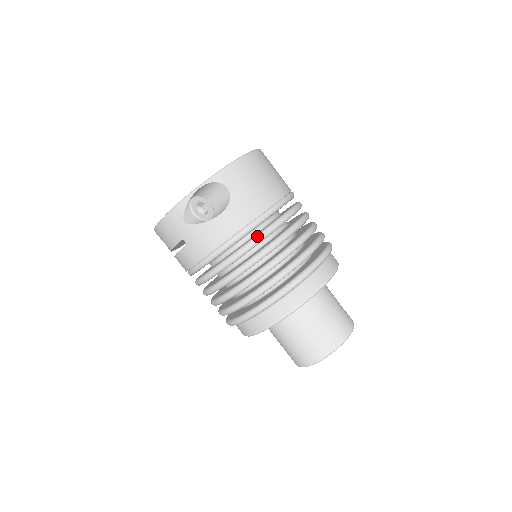
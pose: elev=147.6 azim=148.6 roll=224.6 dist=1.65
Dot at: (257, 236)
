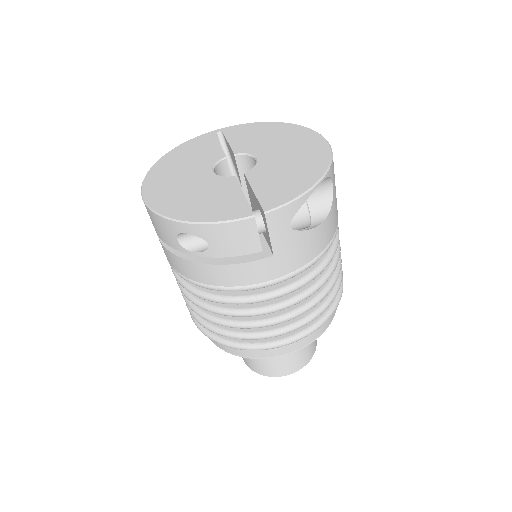
Dot at: (335, 247)
